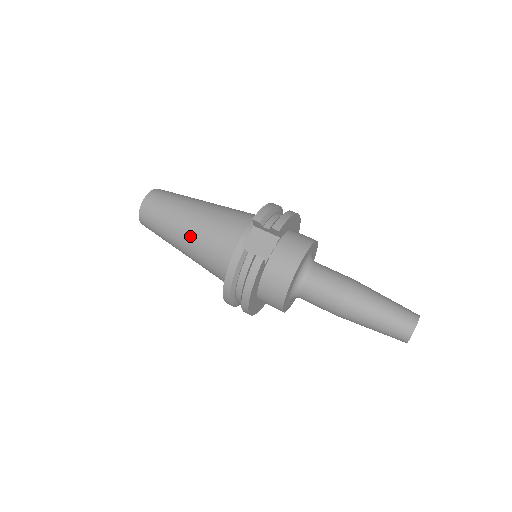
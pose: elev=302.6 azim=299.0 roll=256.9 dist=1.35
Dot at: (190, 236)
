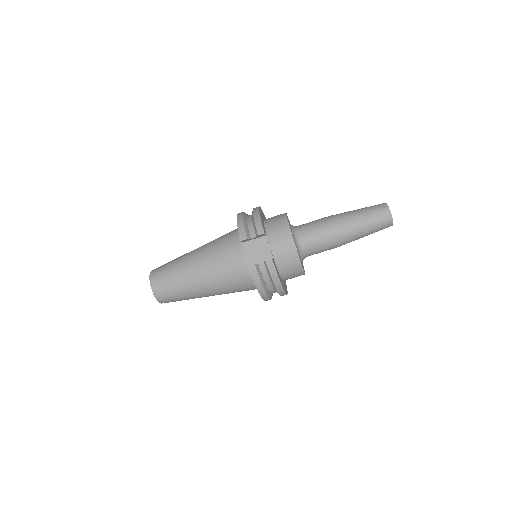
Dot at: (207, 284)
